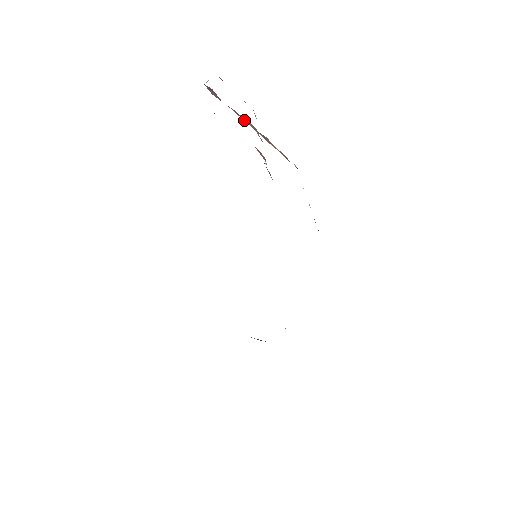
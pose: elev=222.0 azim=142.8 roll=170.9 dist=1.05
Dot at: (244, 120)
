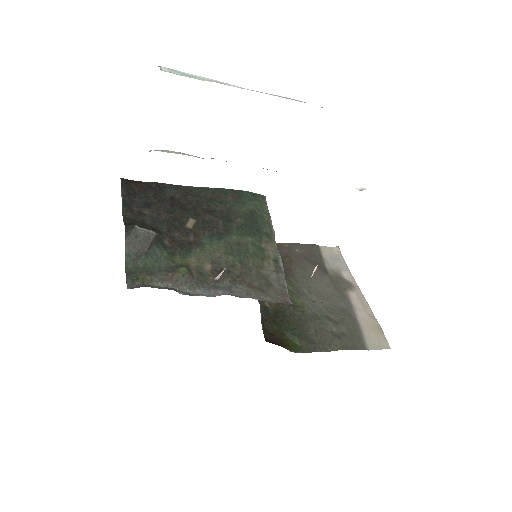
Dot at: occluded
